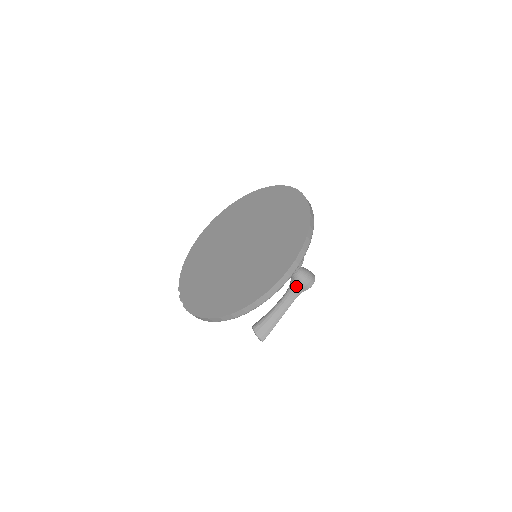
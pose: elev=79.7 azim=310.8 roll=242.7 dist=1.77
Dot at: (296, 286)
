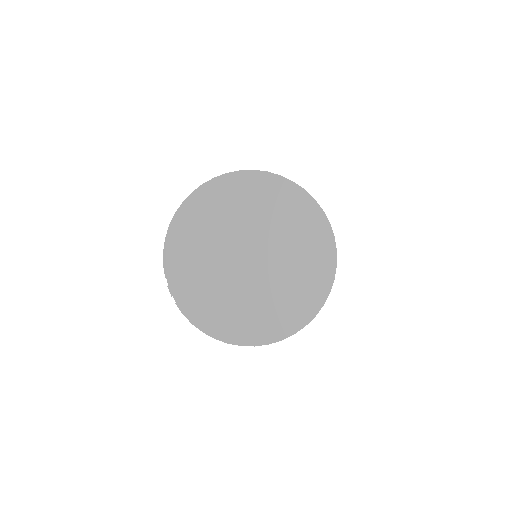
Dot at: occluded
